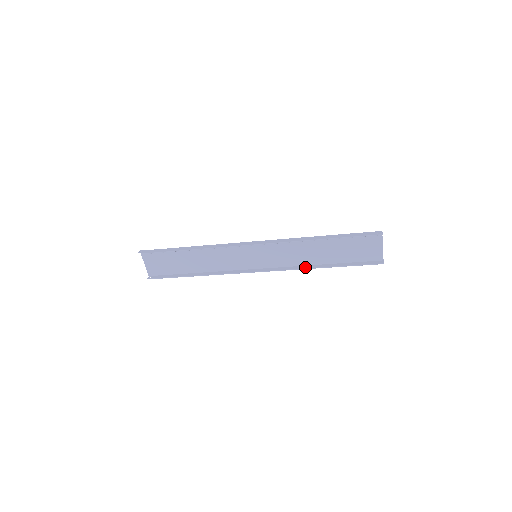
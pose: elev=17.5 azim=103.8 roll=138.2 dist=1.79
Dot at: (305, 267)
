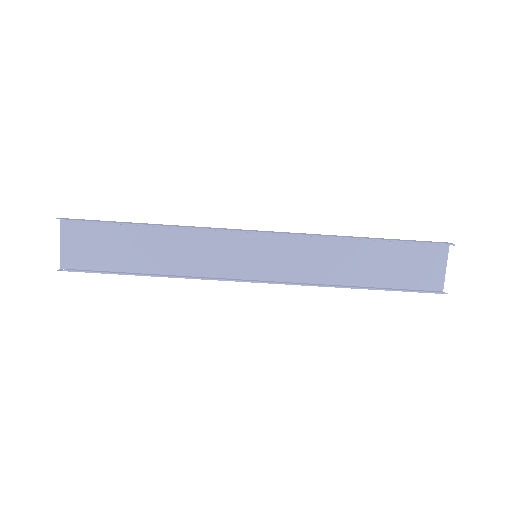
Dot at: (329, 285)
